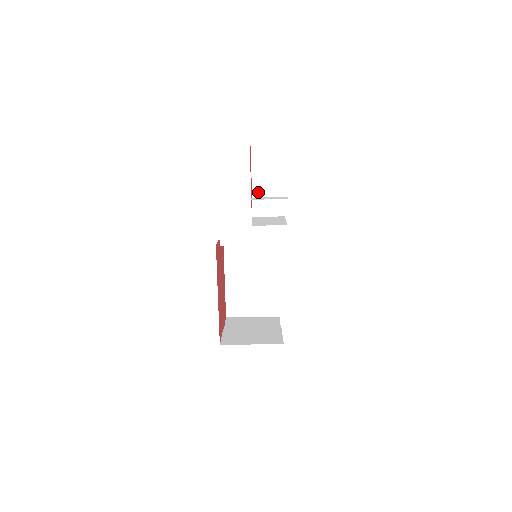
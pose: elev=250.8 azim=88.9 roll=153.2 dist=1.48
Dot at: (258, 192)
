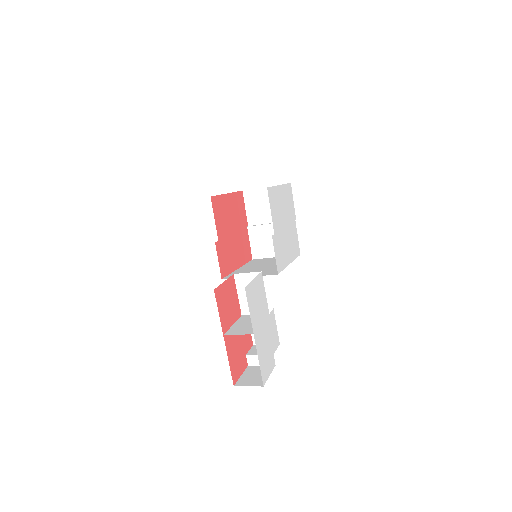
Dot at: (244, 318)
